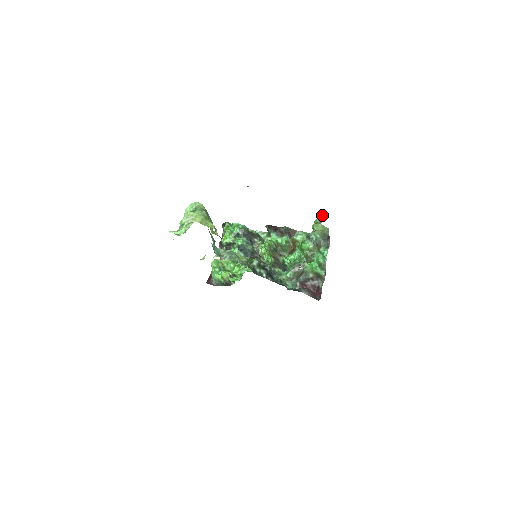
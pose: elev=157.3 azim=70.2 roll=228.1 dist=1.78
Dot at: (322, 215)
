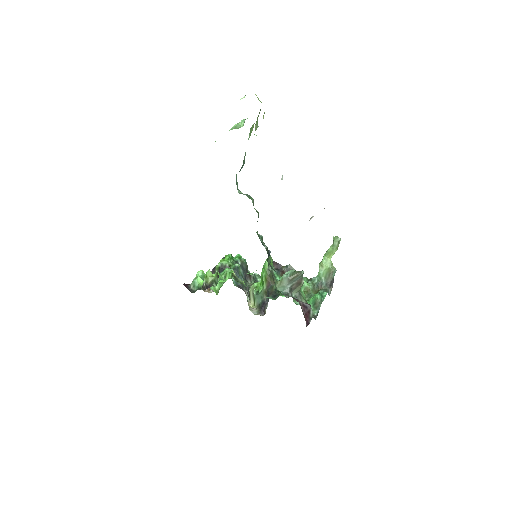
Dot at: (338, 237)
